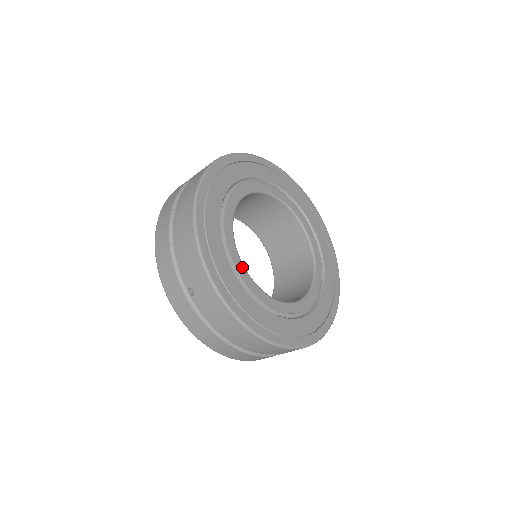
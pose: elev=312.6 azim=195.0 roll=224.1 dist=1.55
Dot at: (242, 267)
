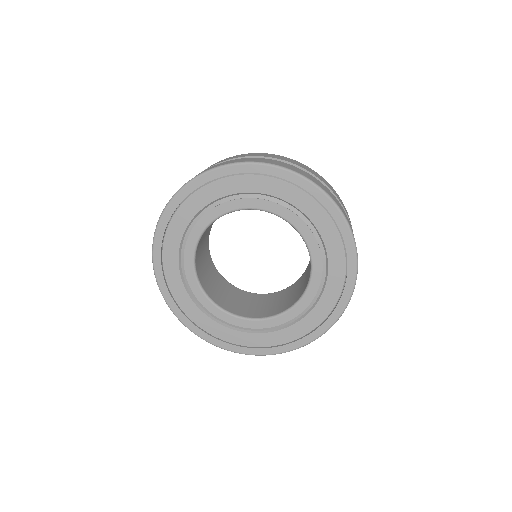
Dot at: (255, 322)
